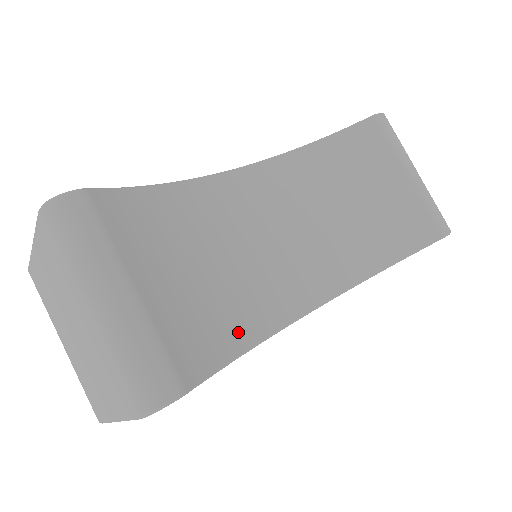
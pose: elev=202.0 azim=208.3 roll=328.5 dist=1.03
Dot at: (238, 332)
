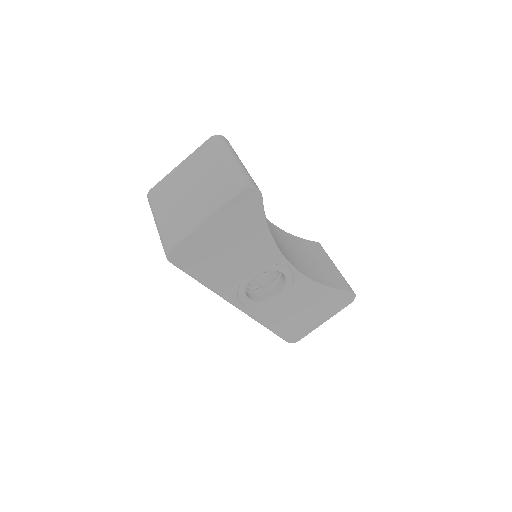
Dot at: occluded
